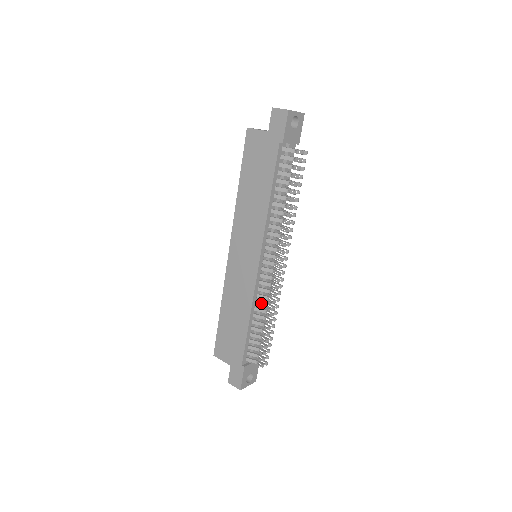
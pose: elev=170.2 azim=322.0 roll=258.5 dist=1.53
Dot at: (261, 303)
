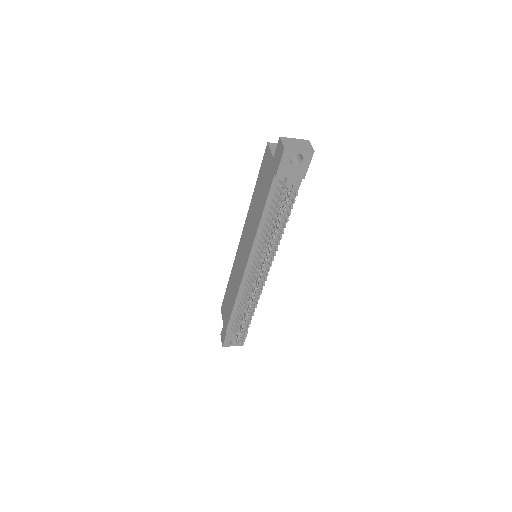
Dot at: (245, 296)
